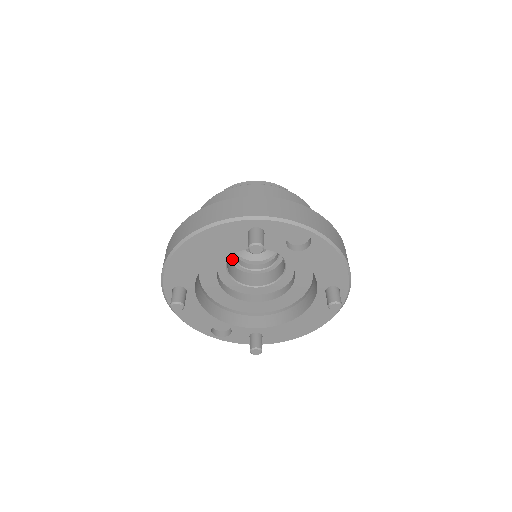
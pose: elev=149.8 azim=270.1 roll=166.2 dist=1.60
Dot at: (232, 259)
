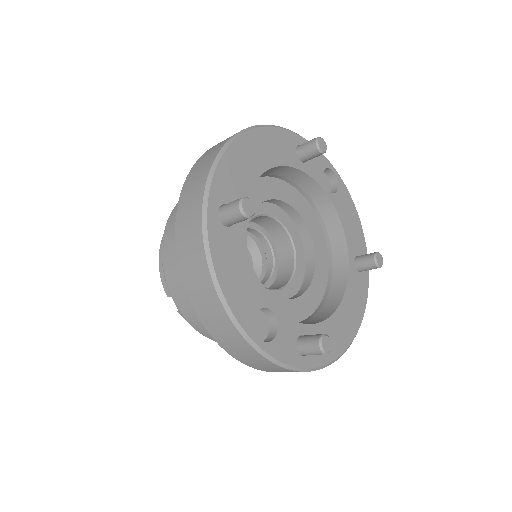
Dot at: occluded
